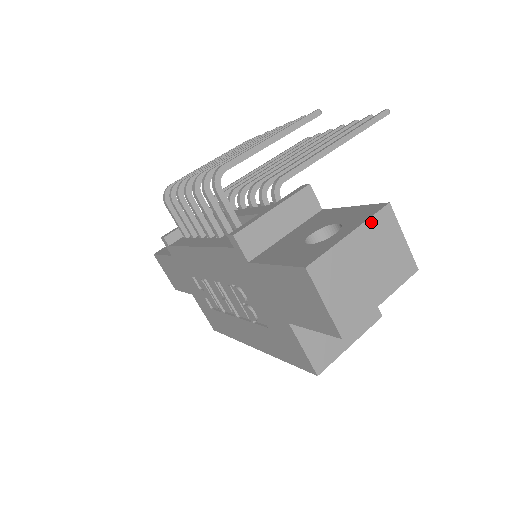
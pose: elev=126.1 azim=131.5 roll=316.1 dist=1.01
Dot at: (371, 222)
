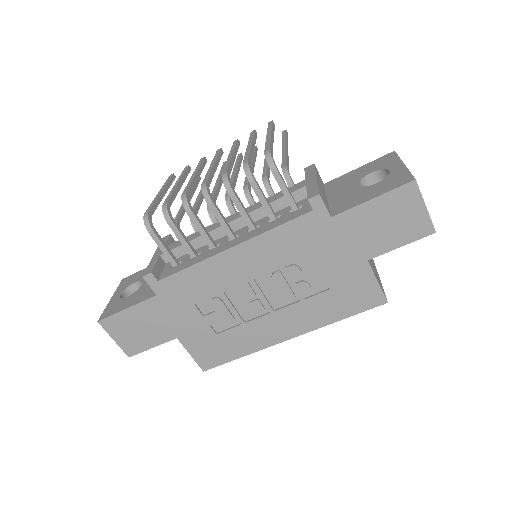
Dot at: (400, 160)
